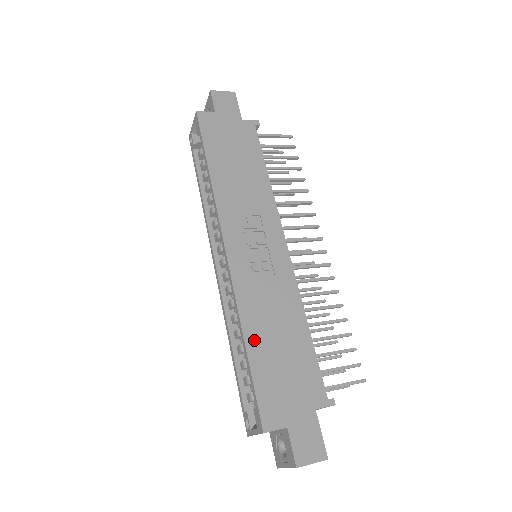
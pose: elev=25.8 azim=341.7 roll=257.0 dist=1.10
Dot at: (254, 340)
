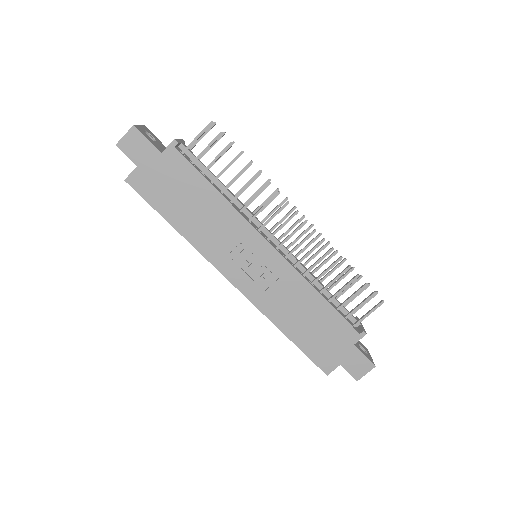
Dot at: (290, 330)
